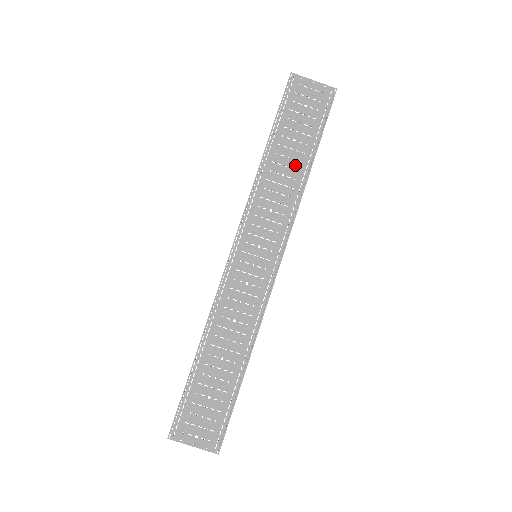
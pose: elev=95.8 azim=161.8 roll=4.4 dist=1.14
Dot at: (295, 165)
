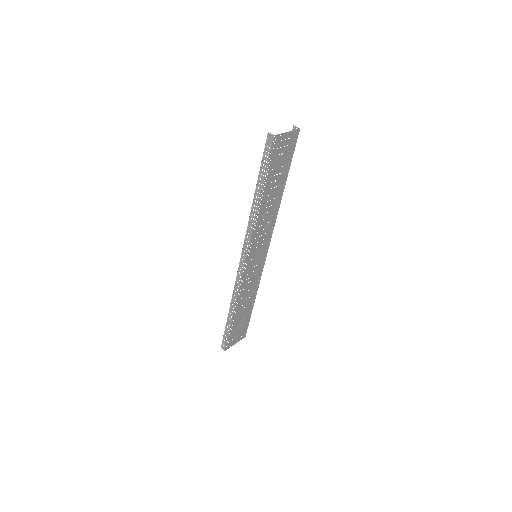
Dot at: (276, 196)
